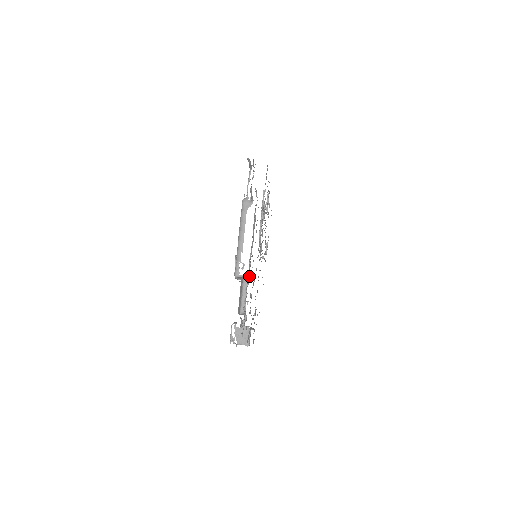
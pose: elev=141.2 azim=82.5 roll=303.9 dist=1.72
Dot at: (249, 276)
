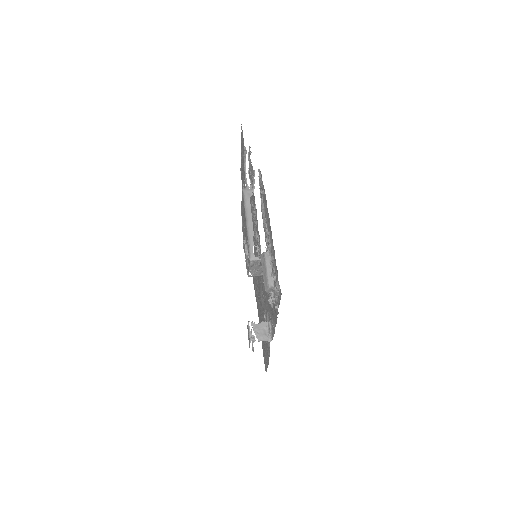
Dot at: occluded
